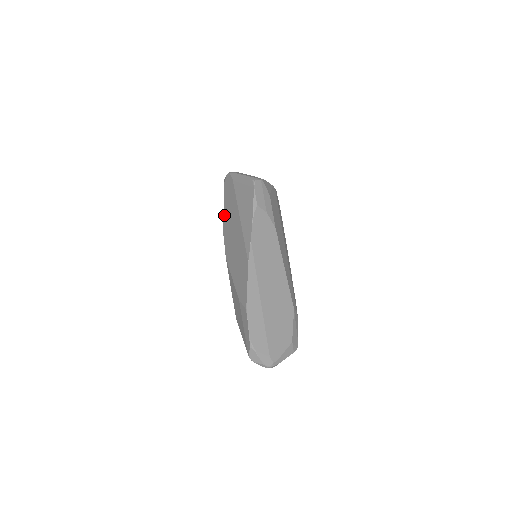
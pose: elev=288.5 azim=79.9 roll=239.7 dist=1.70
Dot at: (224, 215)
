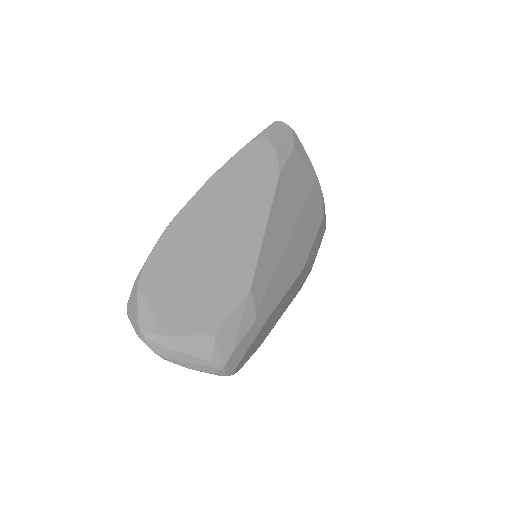
Dot at: occluded
